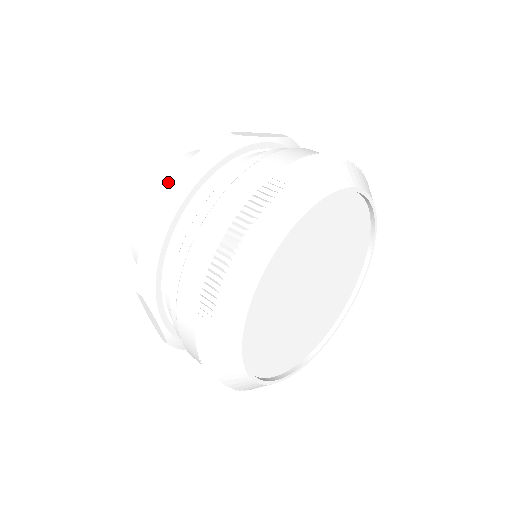
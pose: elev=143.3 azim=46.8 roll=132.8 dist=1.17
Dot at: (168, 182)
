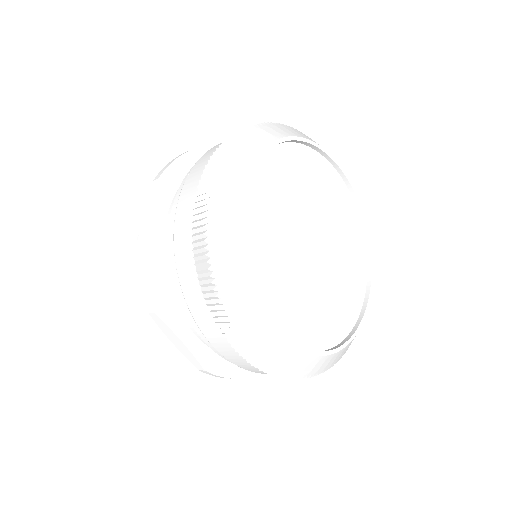
Dot at: occluded
